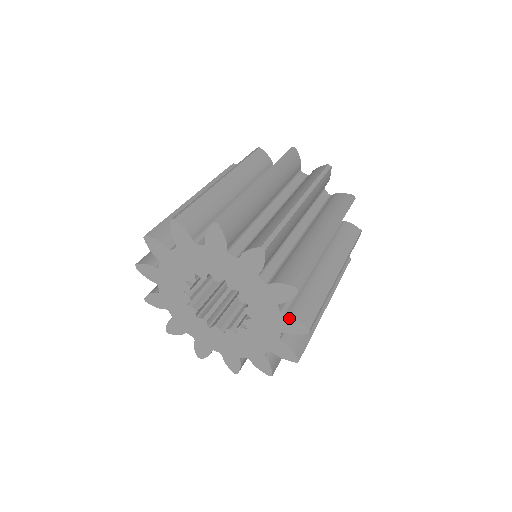
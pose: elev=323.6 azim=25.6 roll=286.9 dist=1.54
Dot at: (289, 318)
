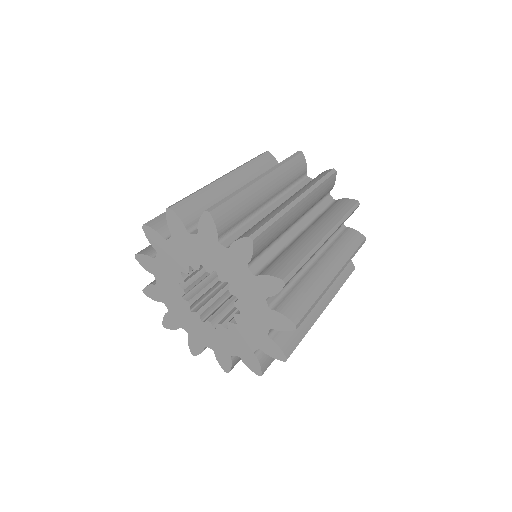
Dot at: (277, 313)
